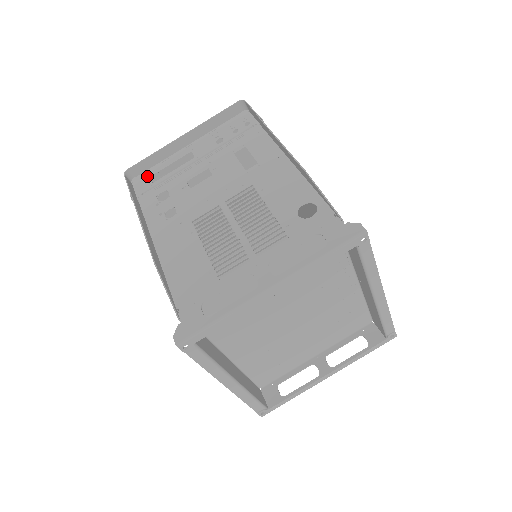
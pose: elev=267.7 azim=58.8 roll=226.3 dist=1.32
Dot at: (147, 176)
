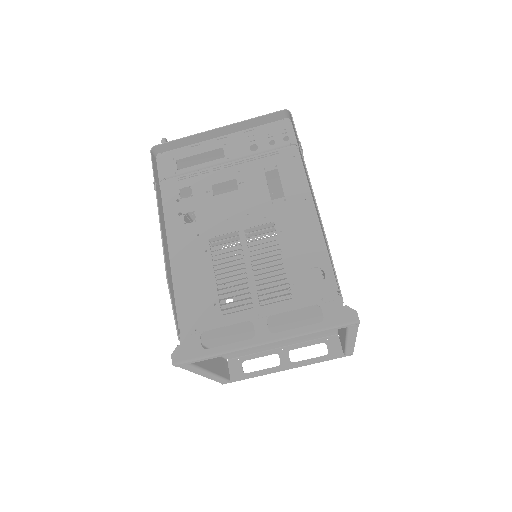
Dot at: (173, 158)
